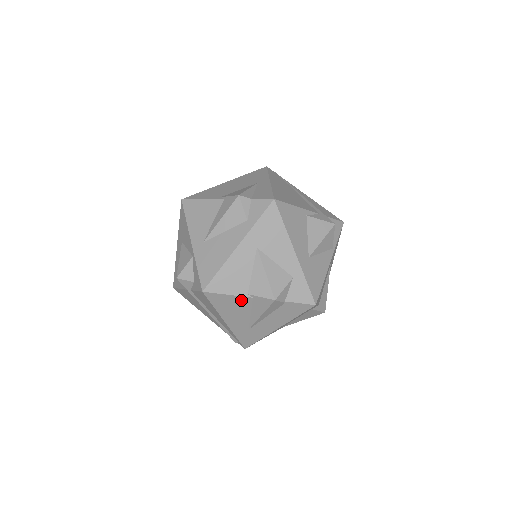
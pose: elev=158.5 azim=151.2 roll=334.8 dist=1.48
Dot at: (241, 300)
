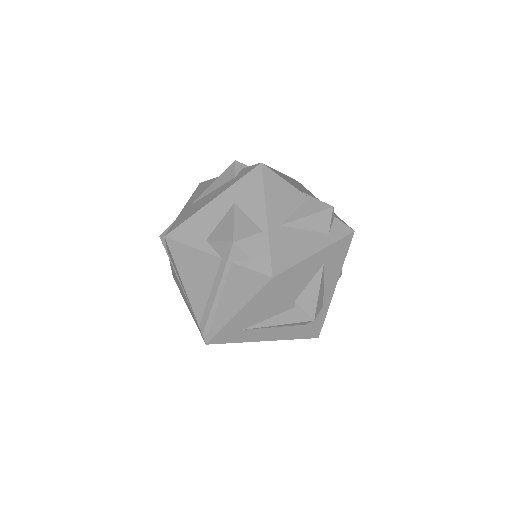
Dot at: (284, 303)
